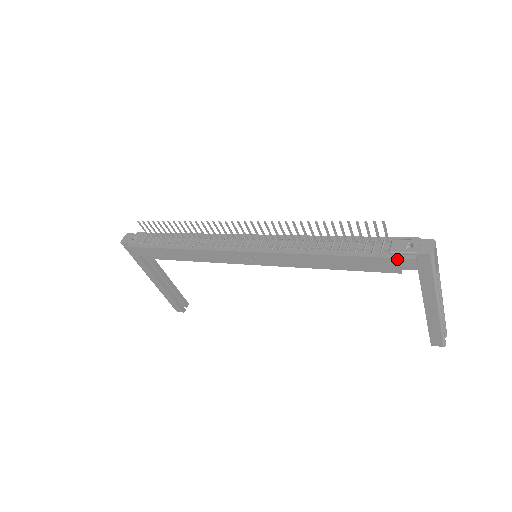
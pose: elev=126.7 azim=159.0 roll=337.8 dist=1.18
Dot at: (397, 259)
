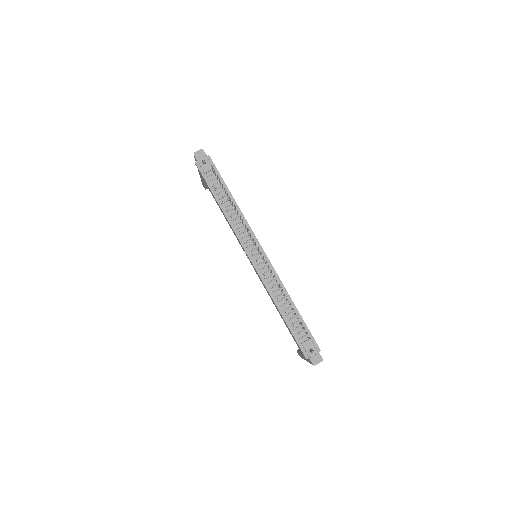
Dot at: (301, 350)
